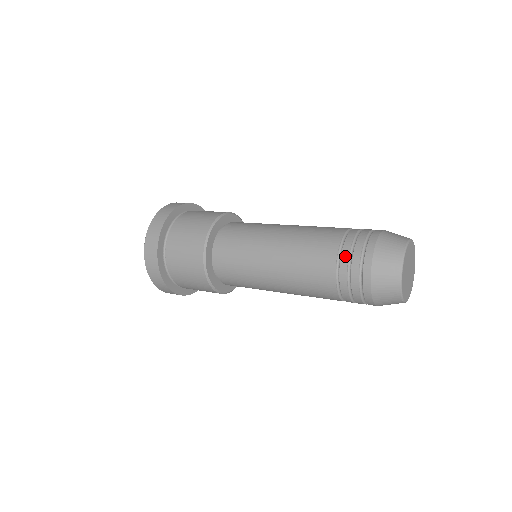
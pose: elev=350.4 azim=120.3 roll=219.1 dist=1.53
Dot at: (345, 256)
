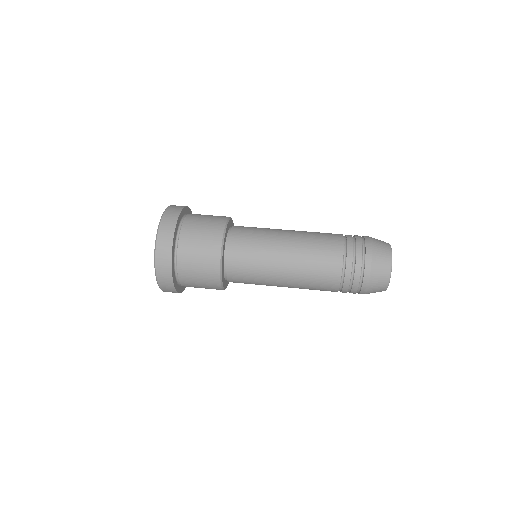
Dot at: (347, 282)
